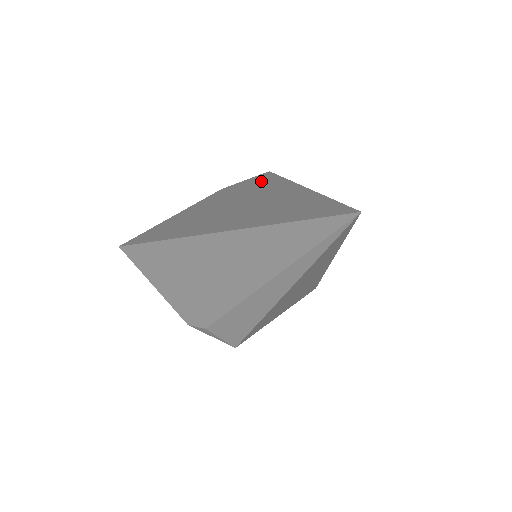
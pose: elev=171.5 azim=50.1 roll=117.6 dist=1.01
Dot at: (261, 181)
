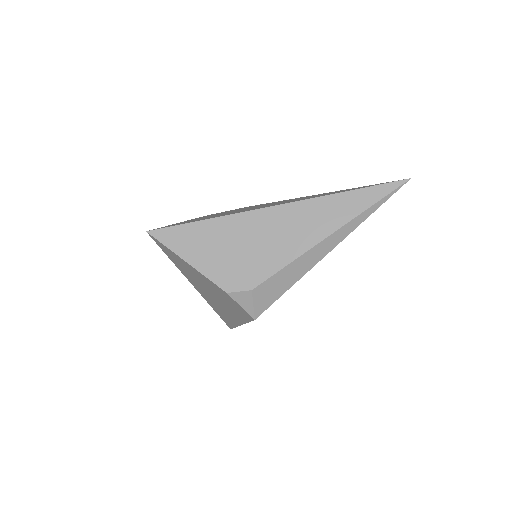
Dot at: (257, 205)
